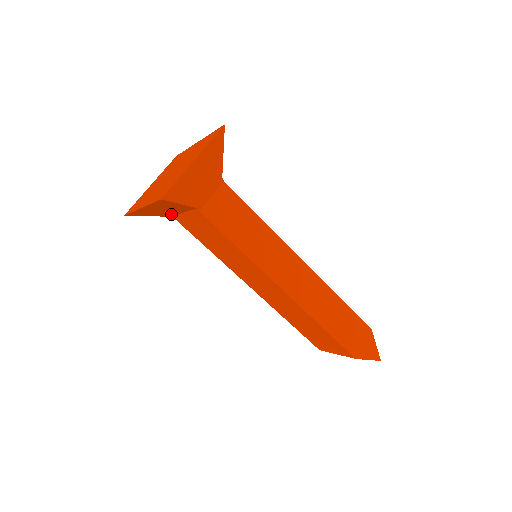
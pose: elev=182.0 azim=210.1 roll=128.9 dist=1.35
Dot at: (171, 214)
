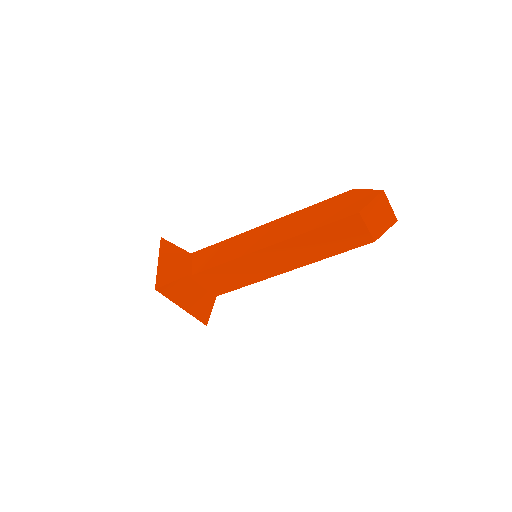
Dot at: (207, 296)
